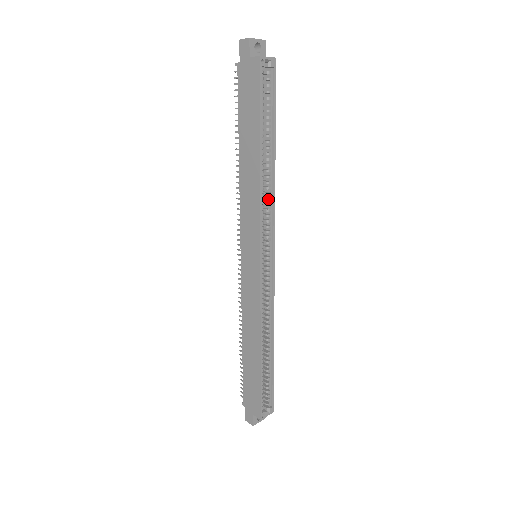
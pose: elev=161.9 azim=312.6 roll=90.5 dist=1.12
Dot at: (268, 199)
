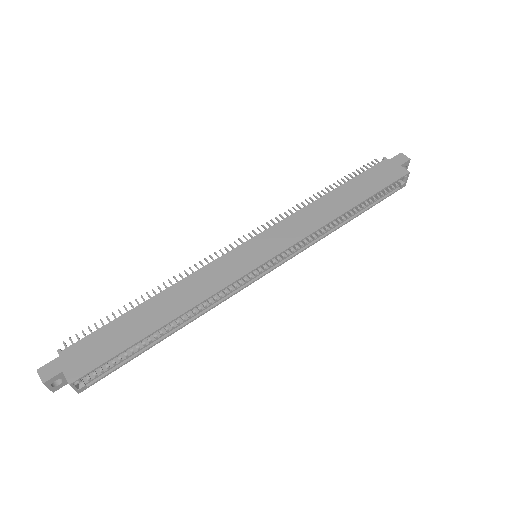
Dot at: (315, 237)
